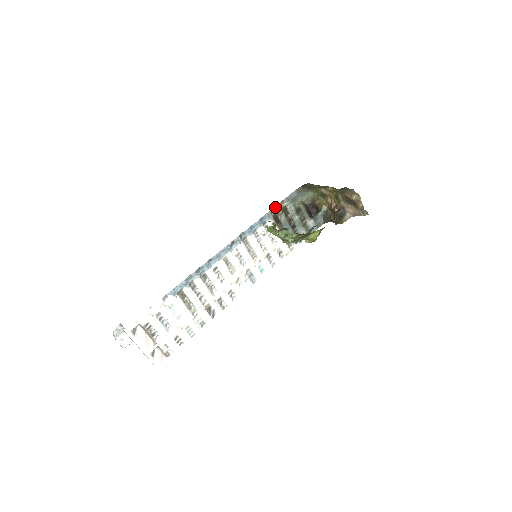
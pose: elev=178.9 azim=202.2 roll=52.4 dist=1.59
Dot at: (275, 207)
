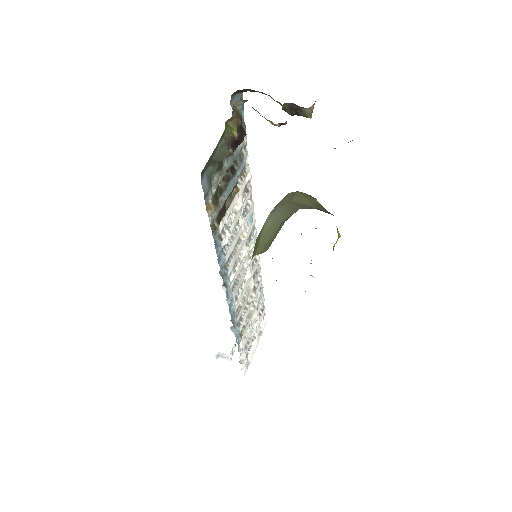
Dot at: occluded
